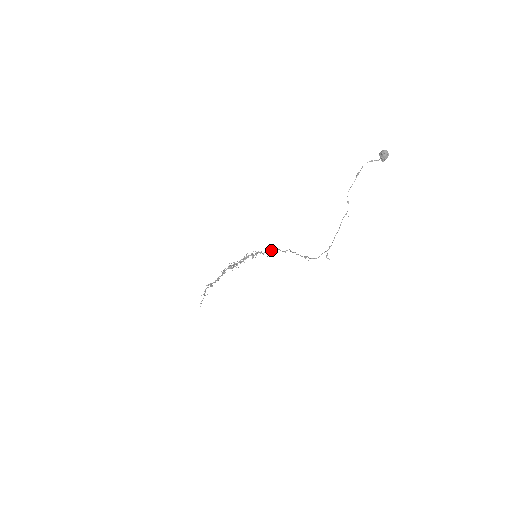
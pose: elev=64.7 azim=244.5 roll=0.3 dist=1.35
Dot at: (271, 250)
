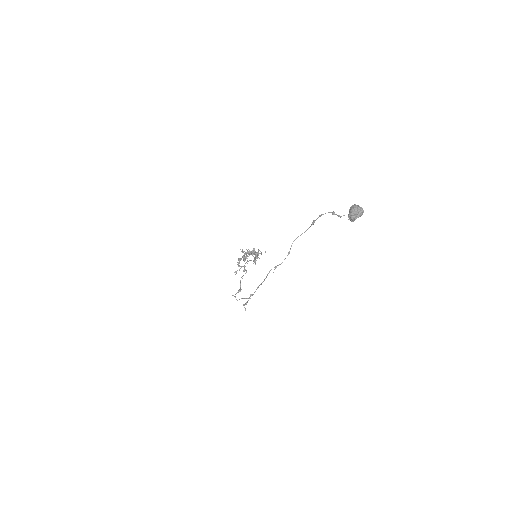
Dot at: (255, 259)
